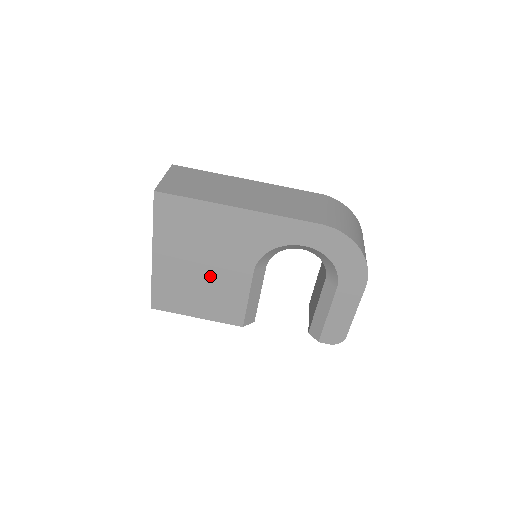
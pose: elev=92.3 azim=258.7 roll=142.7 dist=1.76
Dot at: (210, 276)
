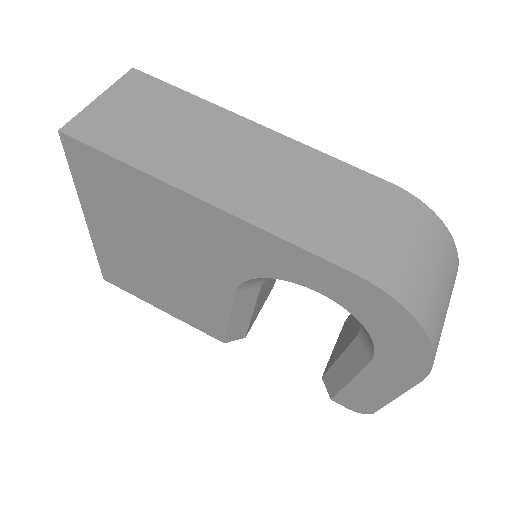
Dot at: (171, 275)
